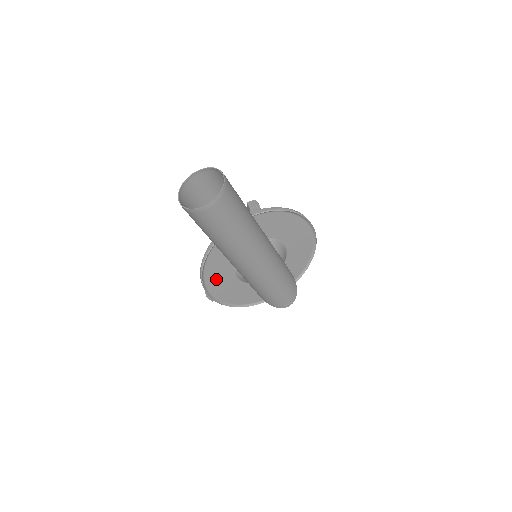
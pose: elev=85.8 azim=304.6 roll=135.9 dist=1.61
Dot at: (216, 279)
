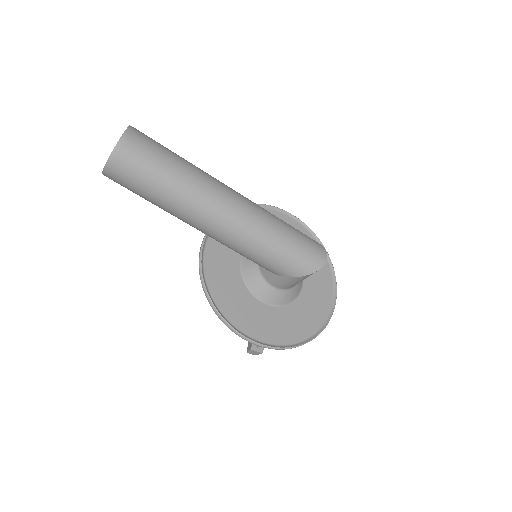
Dot at: (239, 312)
